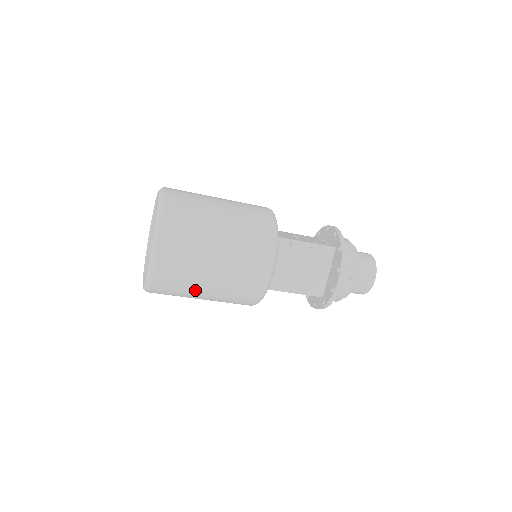
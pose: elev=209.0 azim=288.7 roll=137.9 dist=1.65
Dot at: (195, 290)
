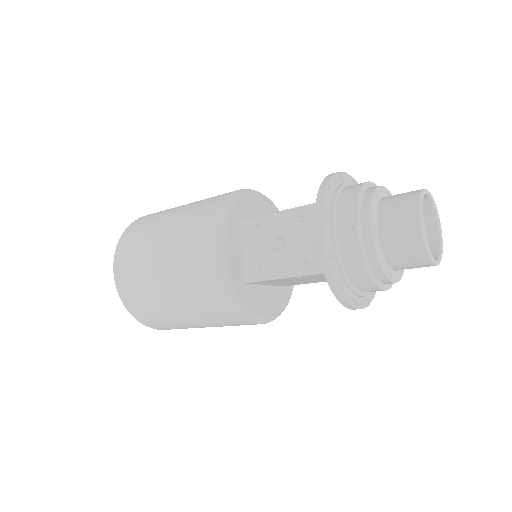
Dot at: occluded
